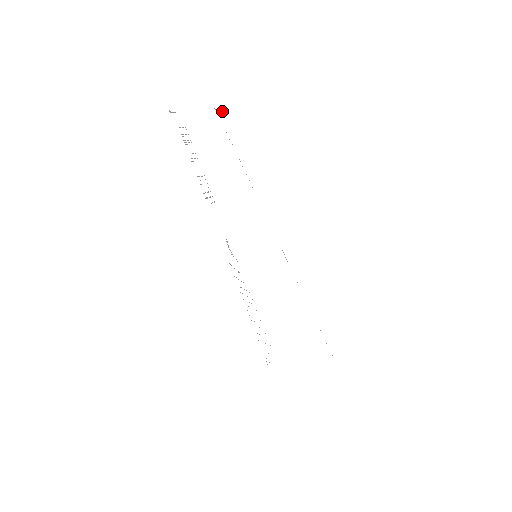
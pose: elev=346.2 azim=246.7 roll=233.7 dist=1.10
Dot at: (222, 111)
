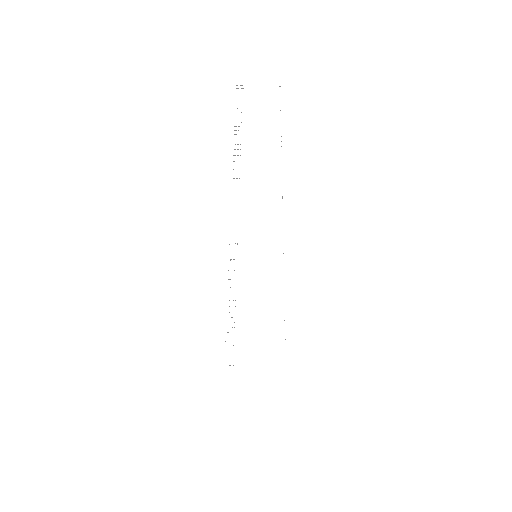
Dot at: occluded
